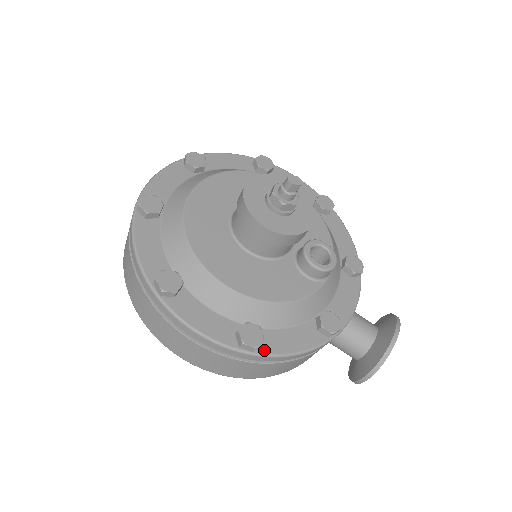
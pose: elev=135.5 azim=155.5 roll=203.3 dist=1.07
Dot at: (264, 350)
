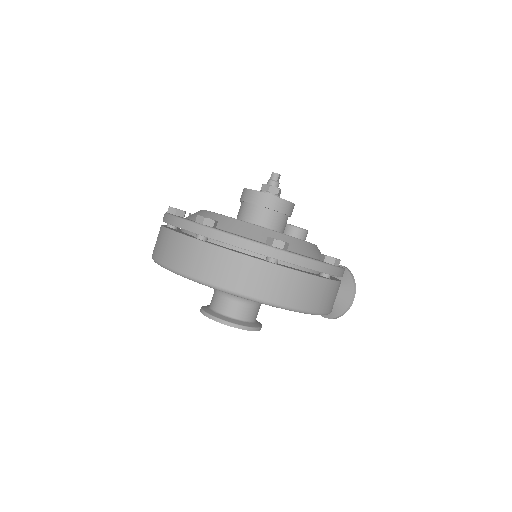
Dot at: occluded
